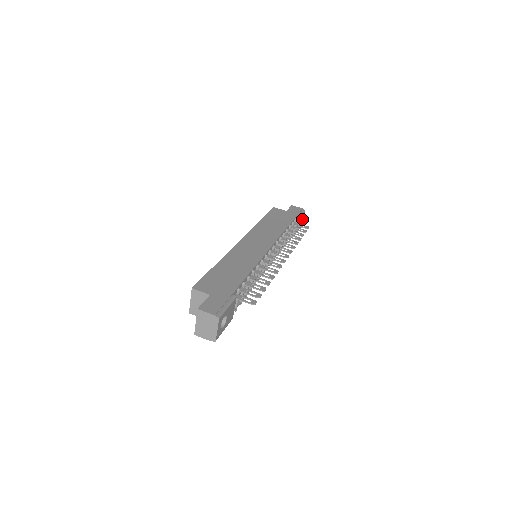
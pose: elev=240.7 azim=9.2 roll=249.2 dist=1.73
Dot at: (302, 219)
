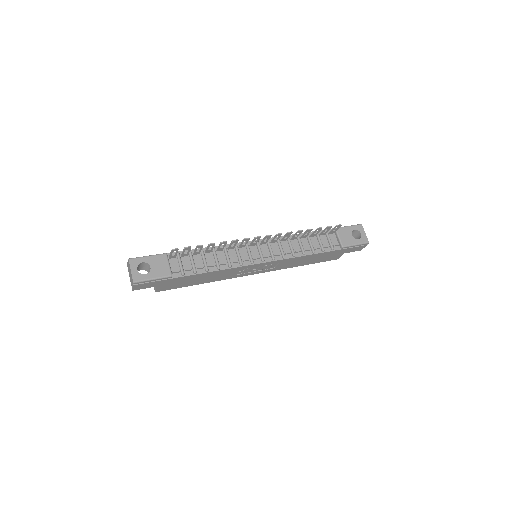
Dot at: (360, 233)
